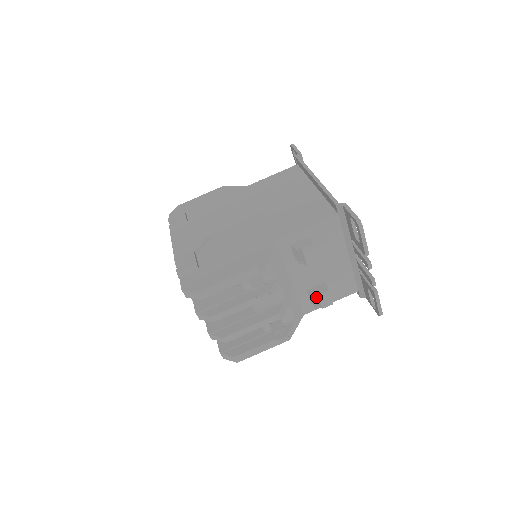
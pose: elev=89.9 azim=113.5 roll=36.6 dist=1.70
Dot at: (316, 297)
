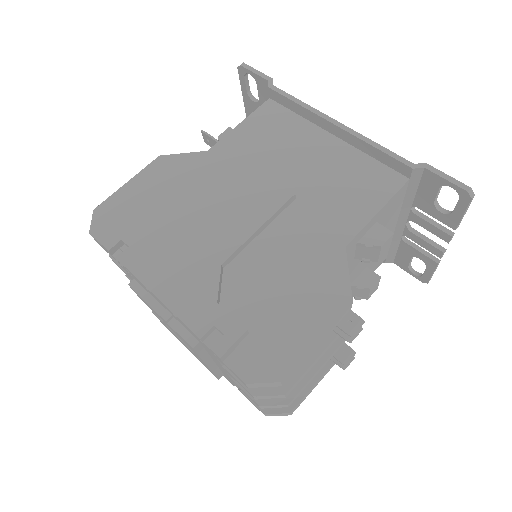
Dot at: (365, 290)
